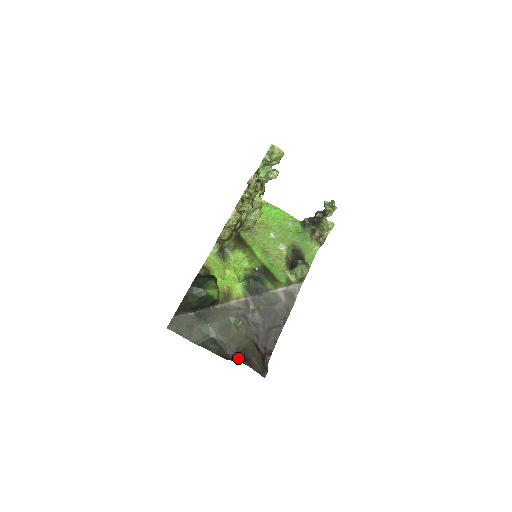
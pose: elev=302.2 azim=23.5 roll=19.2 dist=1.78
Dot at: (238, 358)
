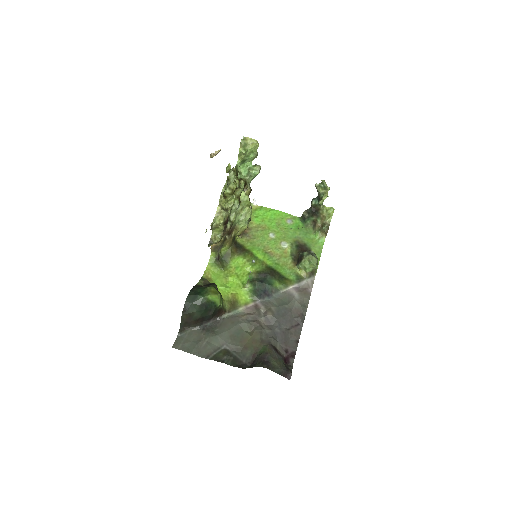
Dot at: (255, 363)
